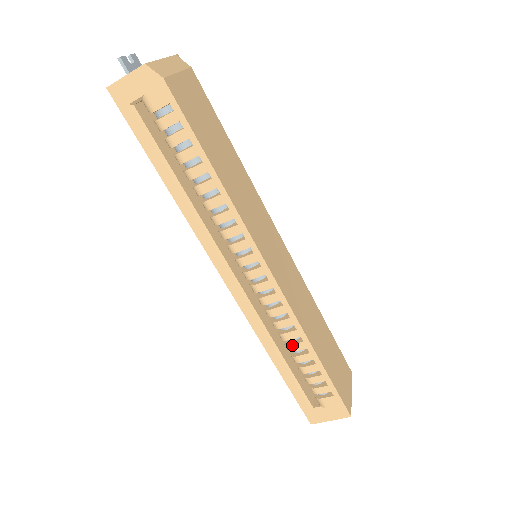
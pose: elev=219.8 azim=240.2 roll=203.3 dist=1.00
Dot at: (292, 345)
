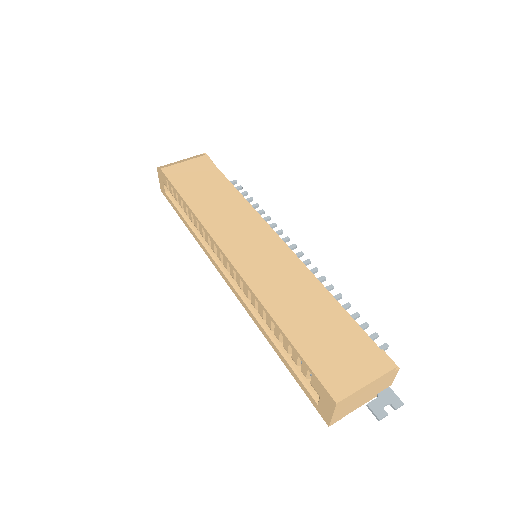
Dot at: (266, 322)
